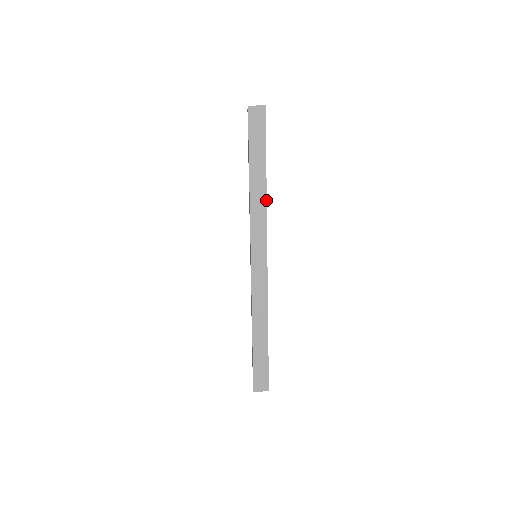
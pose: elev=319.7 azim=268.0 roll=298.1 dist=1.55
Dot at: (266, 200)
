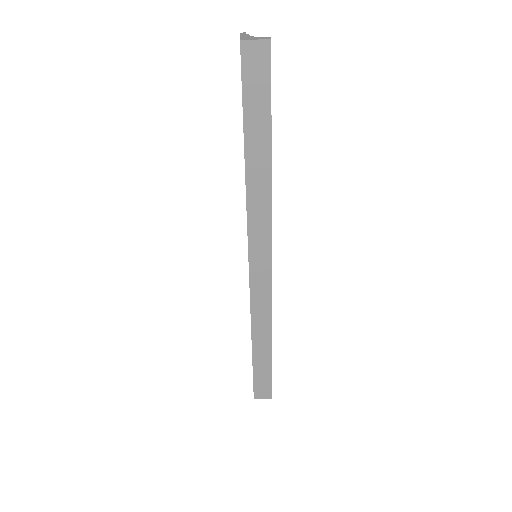
Dot at: (271, 190)
